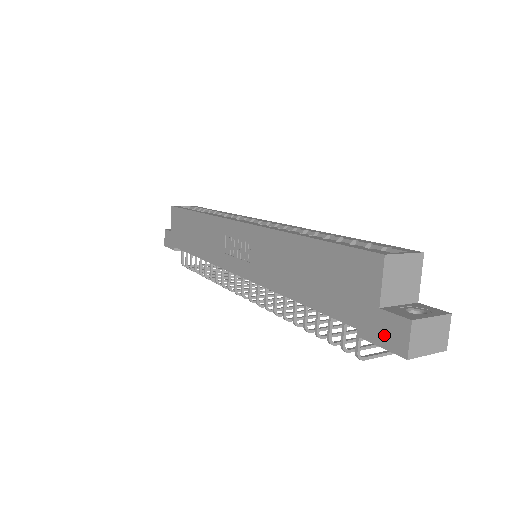
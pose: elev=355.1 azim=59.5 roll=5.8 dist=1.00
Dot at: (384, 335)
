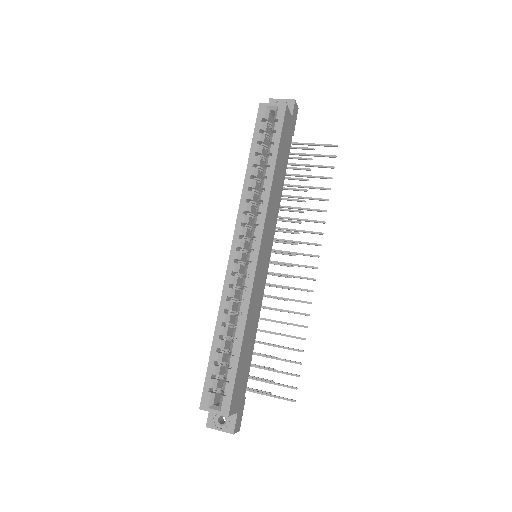
Dot at: occluded
